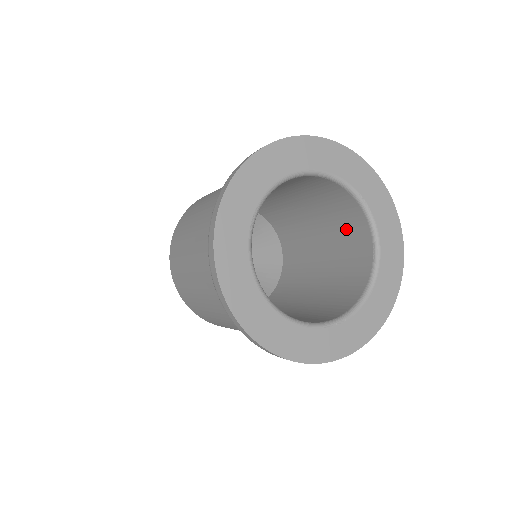
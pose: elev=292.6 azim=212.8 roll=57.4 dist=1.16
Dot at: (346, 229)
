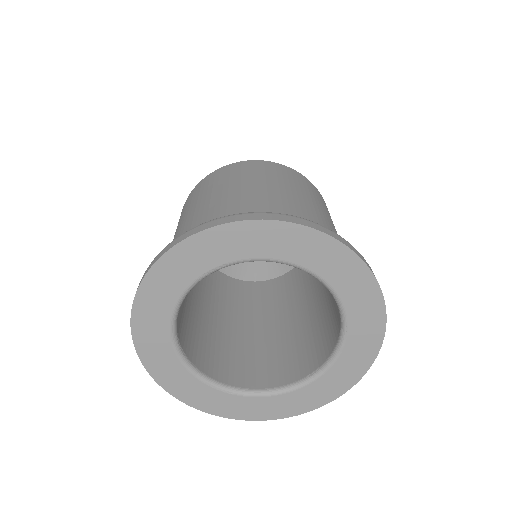
Dot at: (326, 325)
